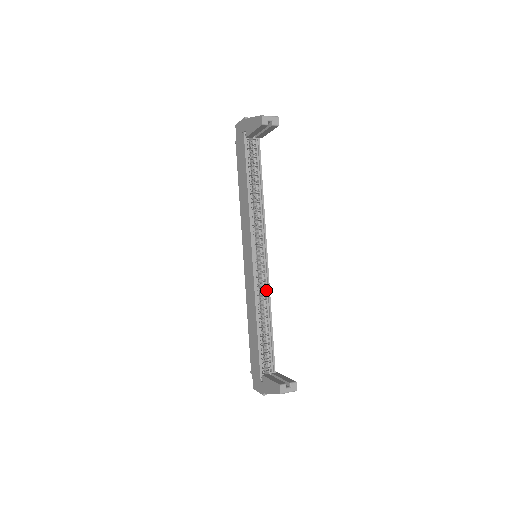
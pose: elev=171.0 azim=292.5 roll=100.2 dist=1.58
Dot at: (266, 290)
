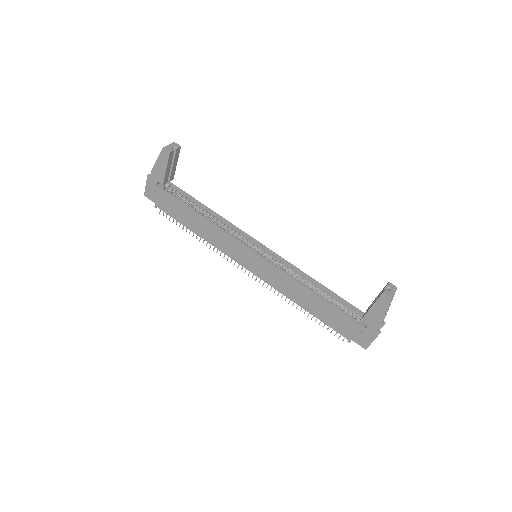
Dot at: (290, 268)
